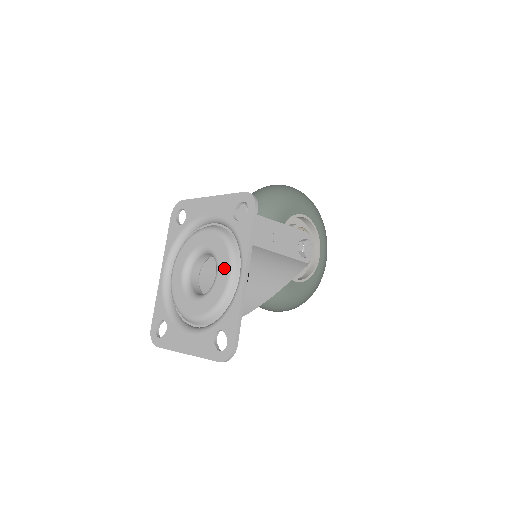
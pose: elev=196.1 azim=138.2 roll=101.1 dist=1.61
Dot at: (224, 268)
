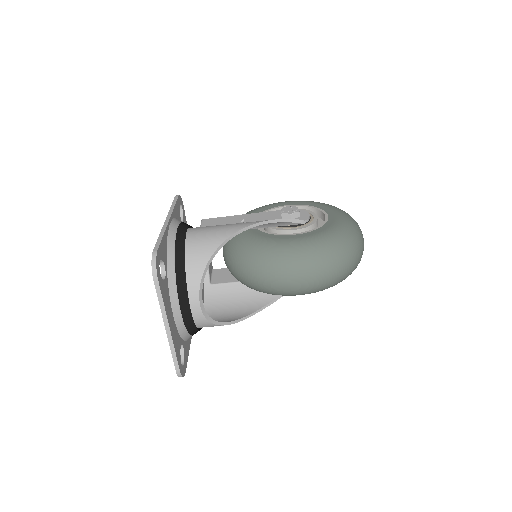
Dot at: occluded
